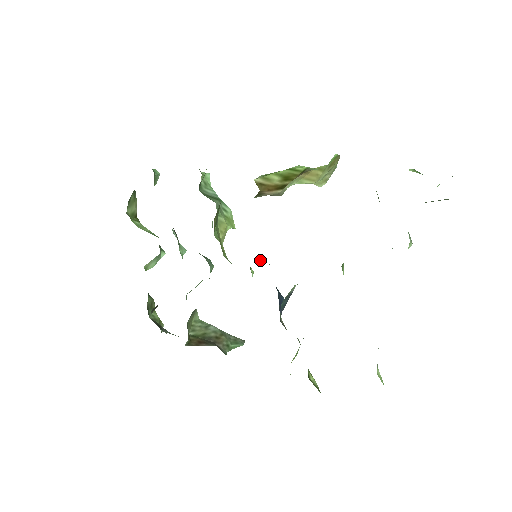
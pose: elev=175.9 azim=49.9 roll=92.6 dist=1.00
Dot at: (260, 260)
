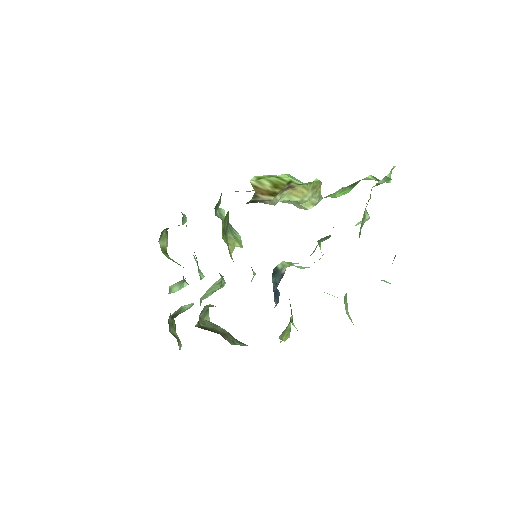
Dot at: occluded
